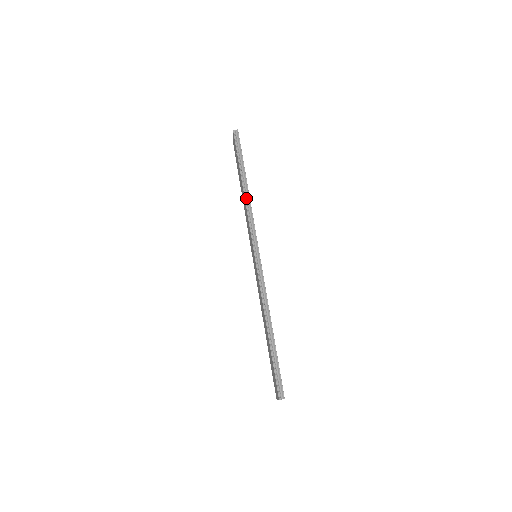
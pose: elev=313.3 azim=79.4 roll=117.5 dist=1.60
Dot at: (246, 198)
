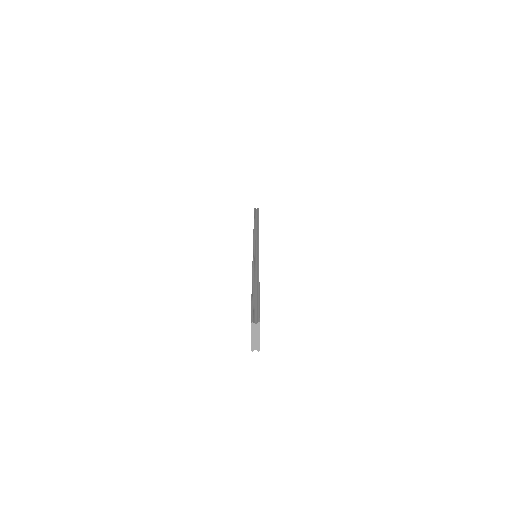
Dot at: (255, 227)
